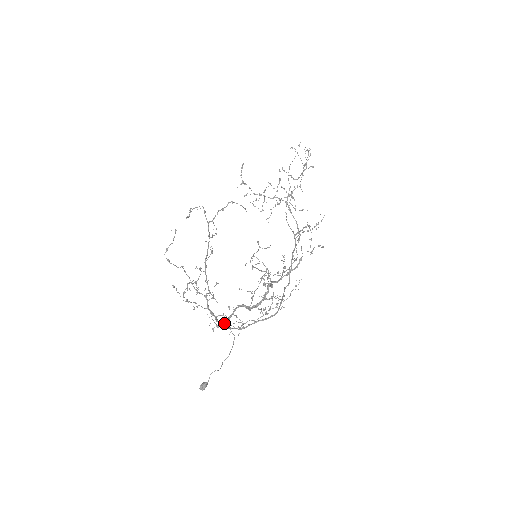
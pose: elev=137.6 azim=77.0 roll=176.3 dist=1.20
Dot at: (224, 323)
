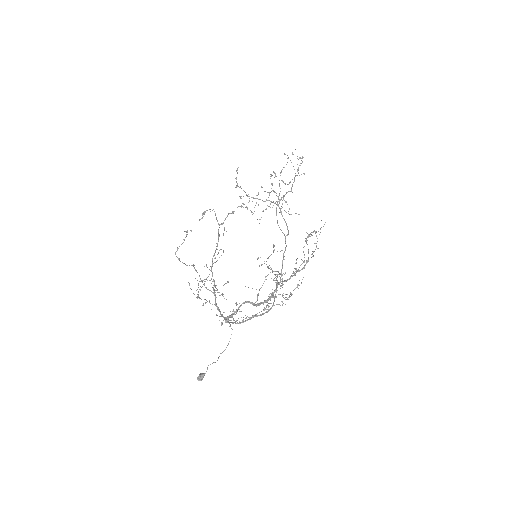
Dot at: occluded
